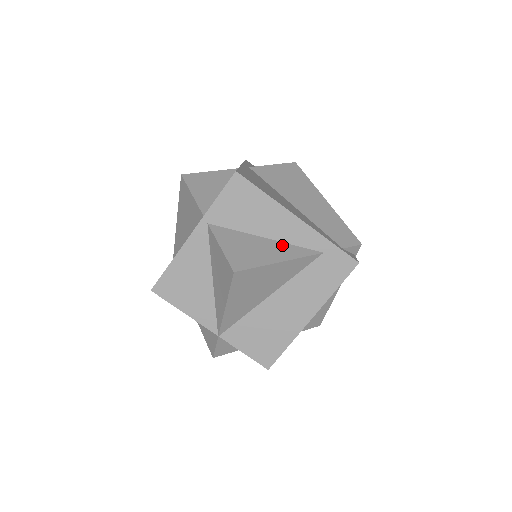
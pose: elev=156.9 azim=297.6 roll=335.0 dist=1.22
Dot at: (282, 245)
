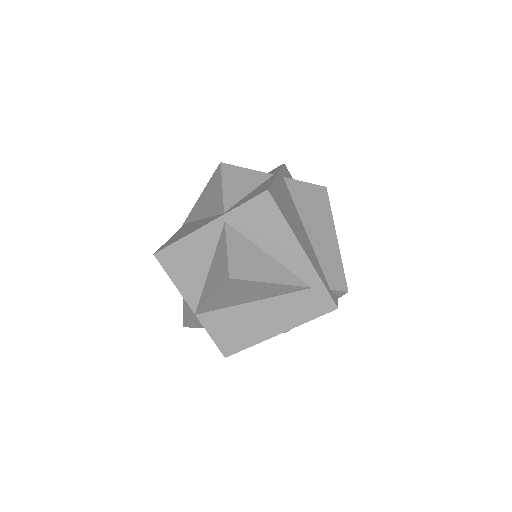
Dot at: (280, 267)
